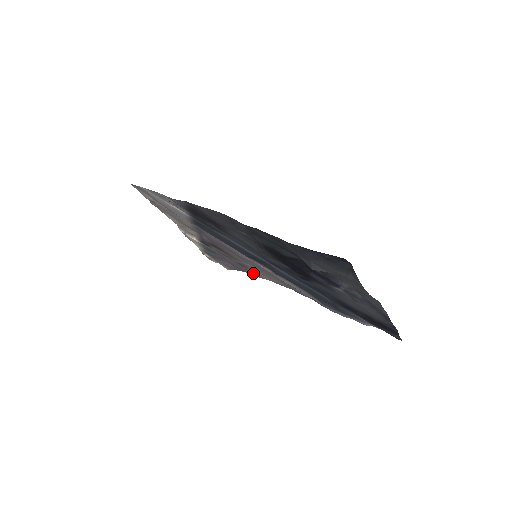
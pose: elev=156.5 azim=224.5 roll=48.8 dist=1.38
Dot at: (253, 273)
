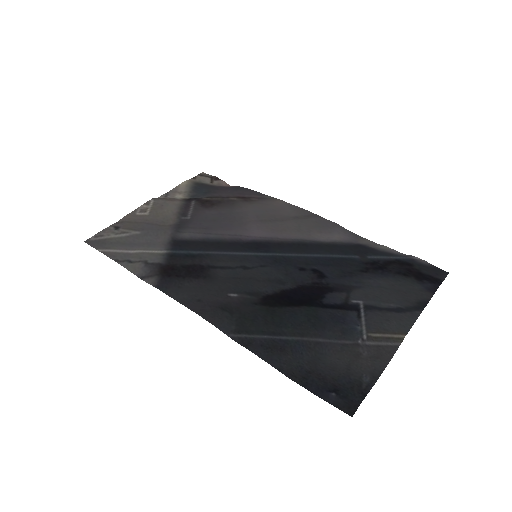
Dot at: (259, 196)
